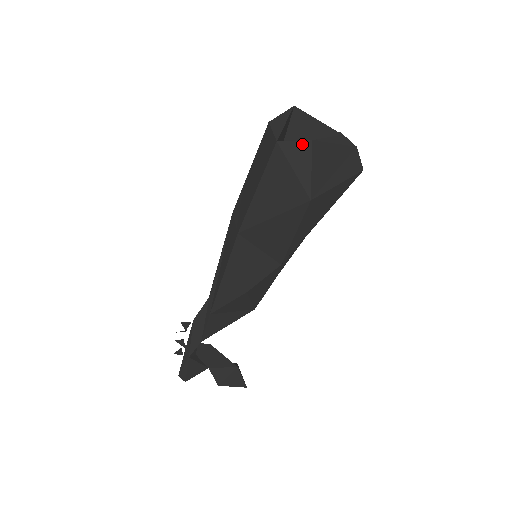
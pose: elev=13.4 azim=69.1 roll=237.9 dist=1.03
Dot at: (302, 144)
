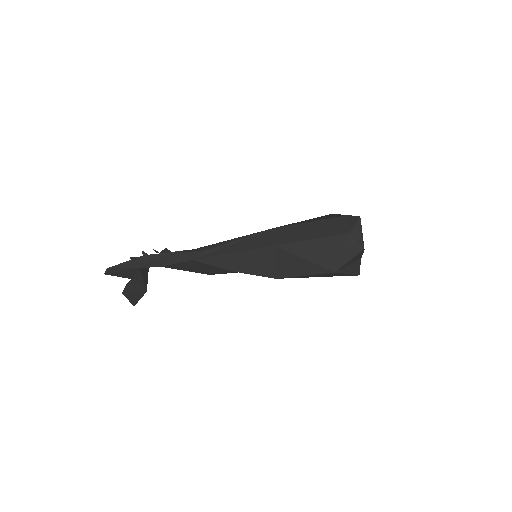
Dot at: (358, 246)
